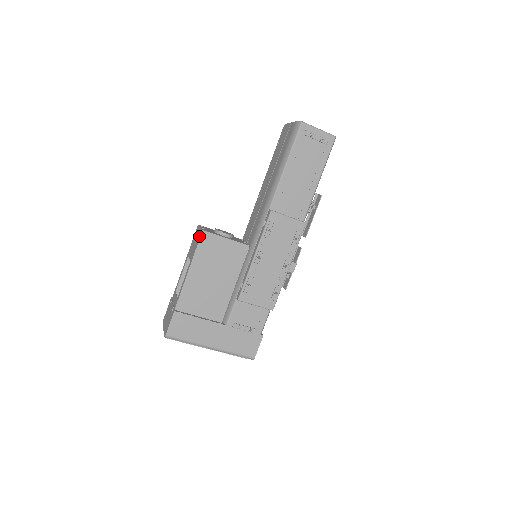
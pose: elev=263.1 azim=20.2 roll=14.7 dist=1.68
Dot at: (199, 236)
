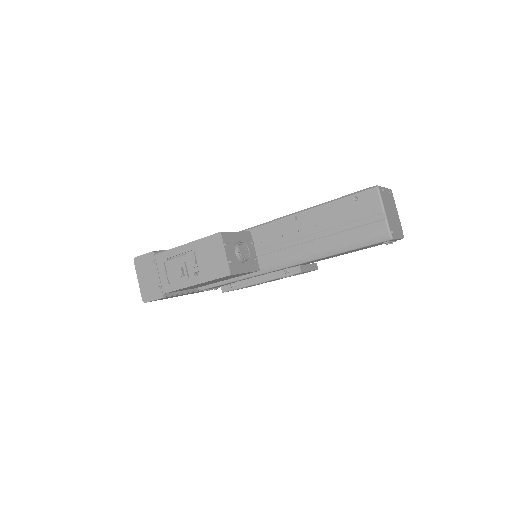
Dot at: (223, 271)
